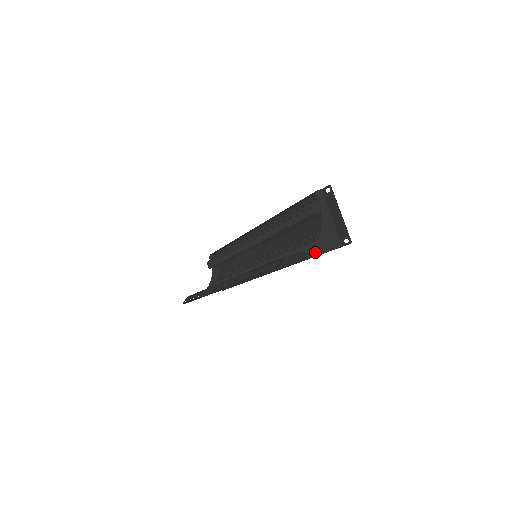
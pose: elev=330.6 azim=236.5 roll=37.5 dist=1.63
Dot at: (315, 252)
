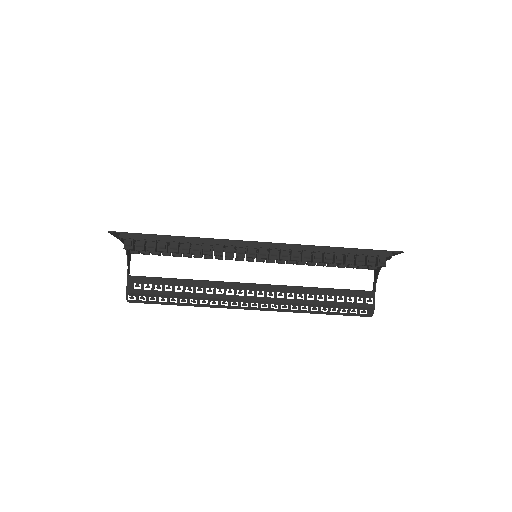
Dot at: (375, 284)
